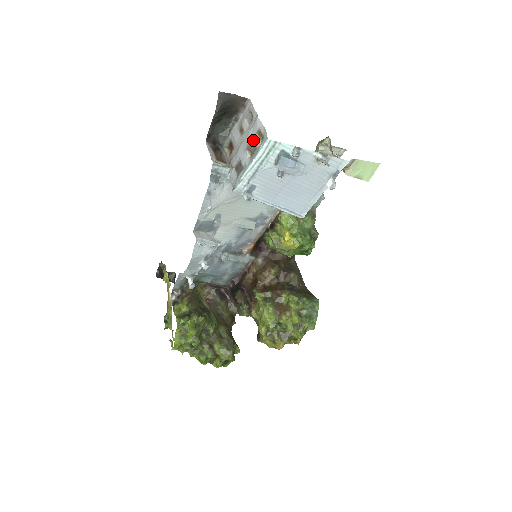
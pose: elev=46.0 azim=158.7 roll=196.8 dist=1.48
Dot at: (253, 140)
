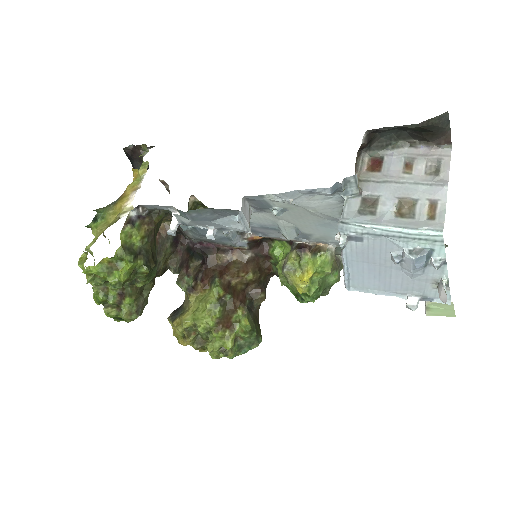
Dot at: (418, 202)
